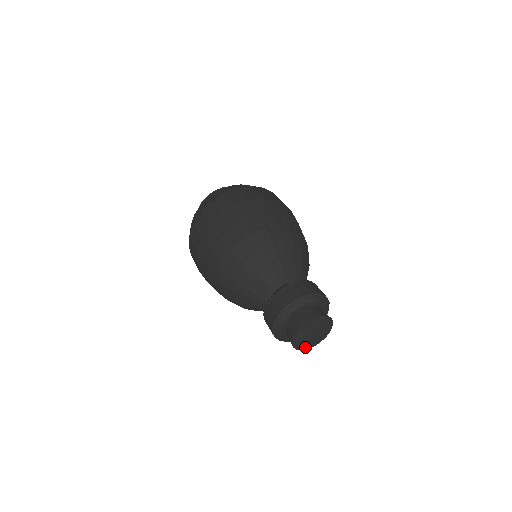
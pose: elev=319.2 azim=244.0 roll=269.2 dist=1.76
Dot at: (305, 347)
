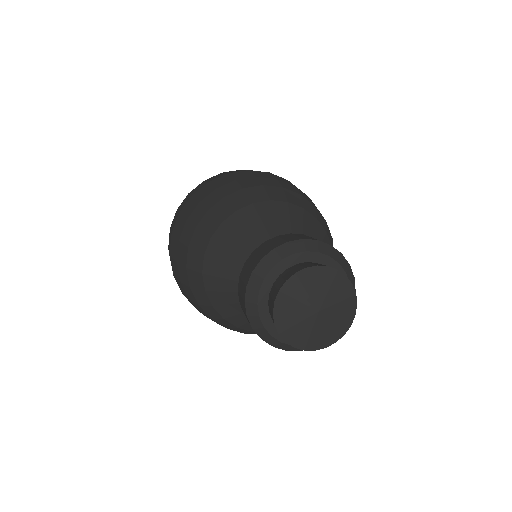
Dot at: (311, 343)
